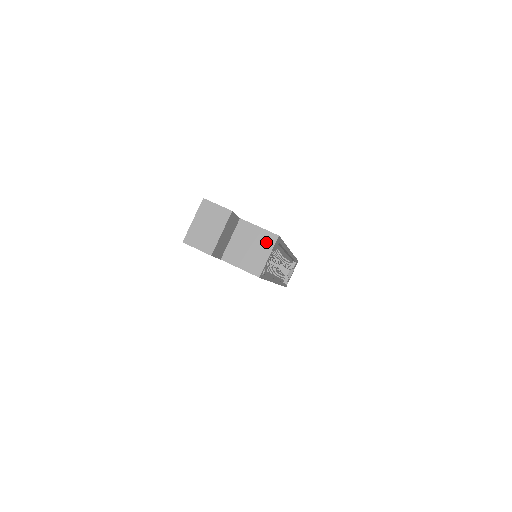
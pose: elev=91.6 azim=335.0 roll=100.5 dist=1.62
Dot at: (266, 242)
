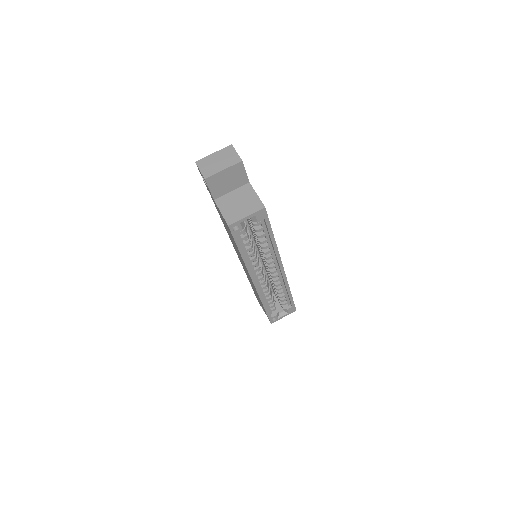
Dot at: (253, 206)
